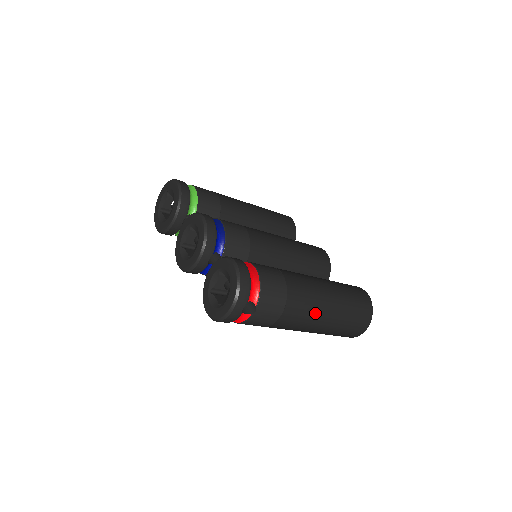
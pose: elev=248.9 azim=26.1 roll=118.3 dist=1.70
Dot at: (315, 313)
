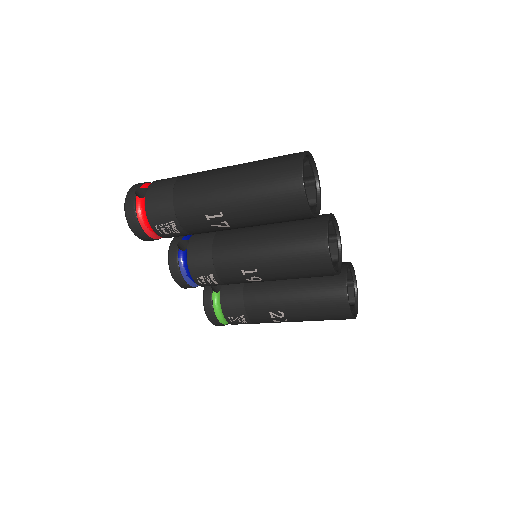
Dot at: (215, 172)
